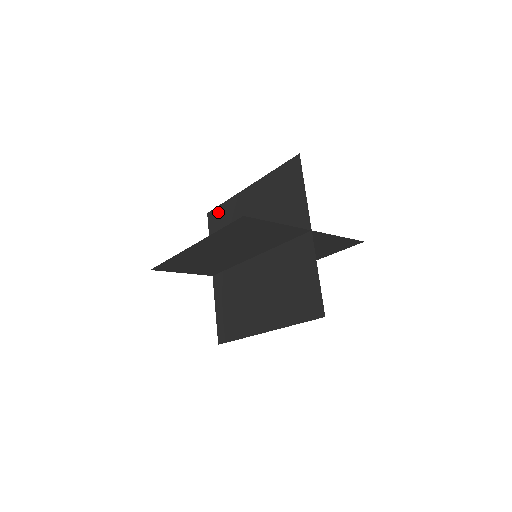
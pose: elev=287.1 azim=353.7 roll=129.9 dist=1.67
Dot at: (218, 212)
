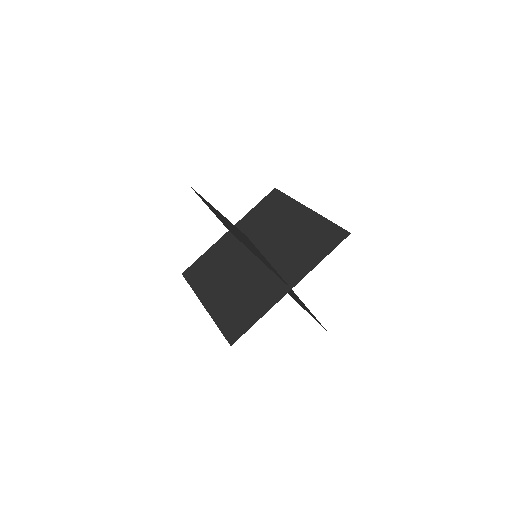
Dot at: (279, 197)
